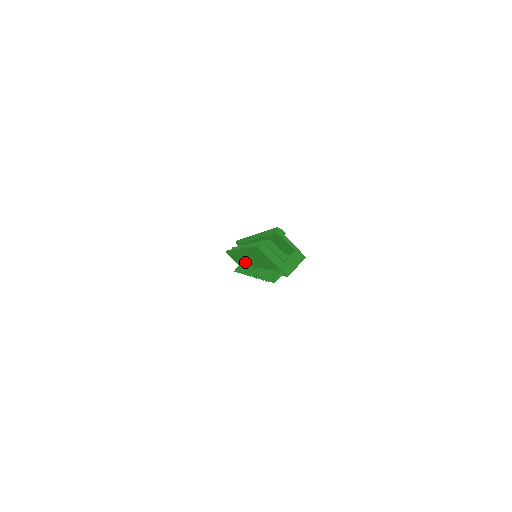
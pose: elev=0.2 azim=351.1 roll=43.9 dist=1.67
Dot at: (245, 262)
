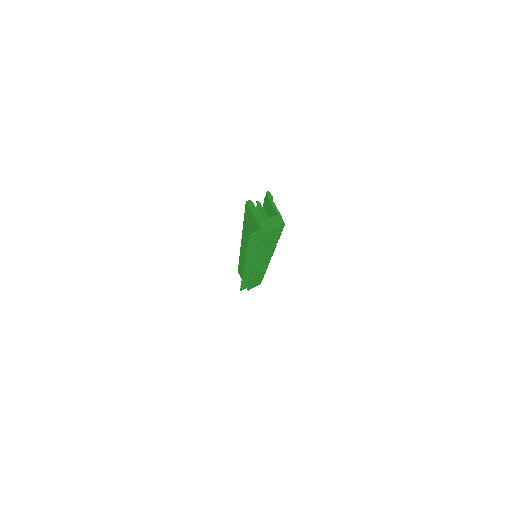
Dot at: occluded
